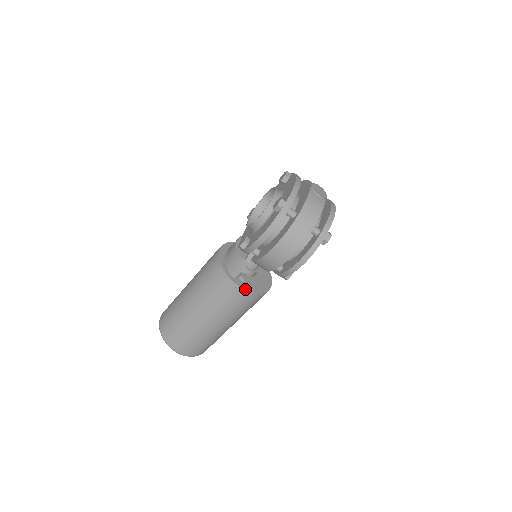
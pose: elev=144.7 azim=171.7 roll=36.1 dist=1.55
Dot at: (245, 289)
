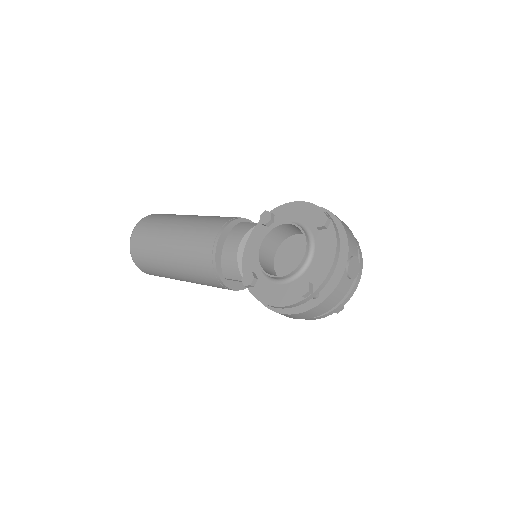
Dot at: (235, 289)
